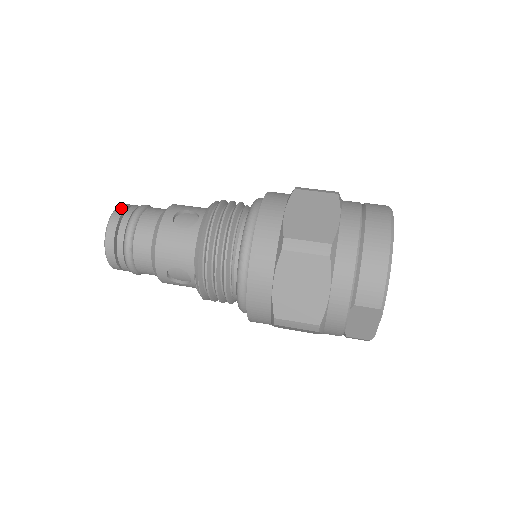
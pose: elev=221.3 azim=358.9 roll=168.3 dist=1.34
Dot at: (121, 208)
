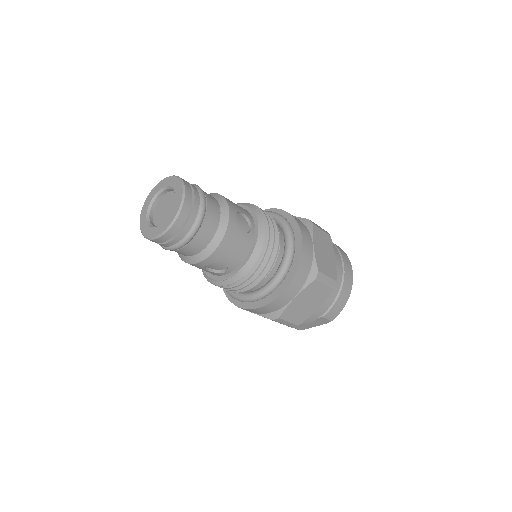
Dot at: (189, 188)
